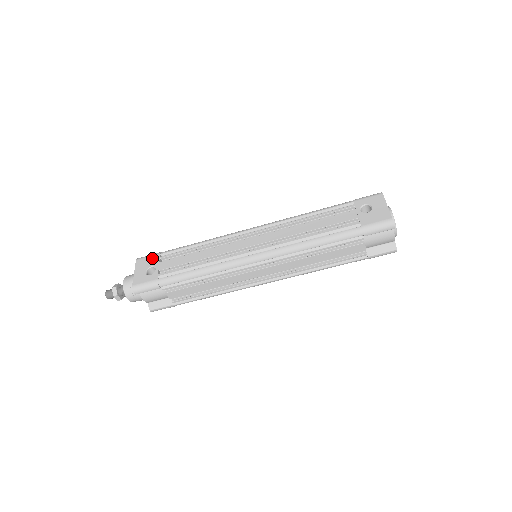
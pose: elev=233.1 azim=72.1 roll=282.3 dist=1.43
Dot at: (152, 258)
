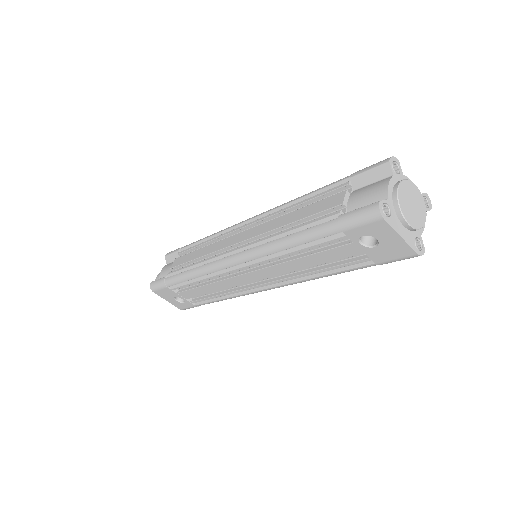
Dot at: (165, 291)
